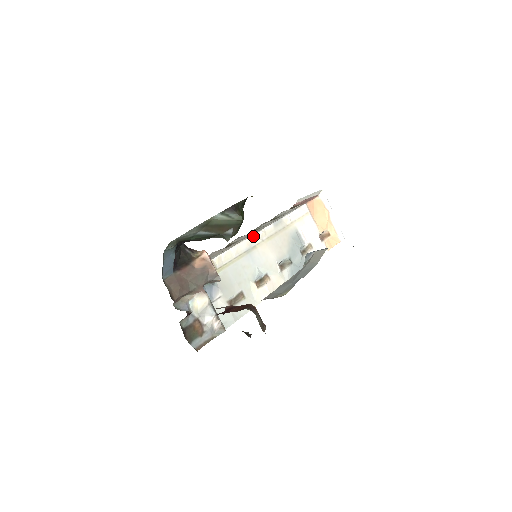
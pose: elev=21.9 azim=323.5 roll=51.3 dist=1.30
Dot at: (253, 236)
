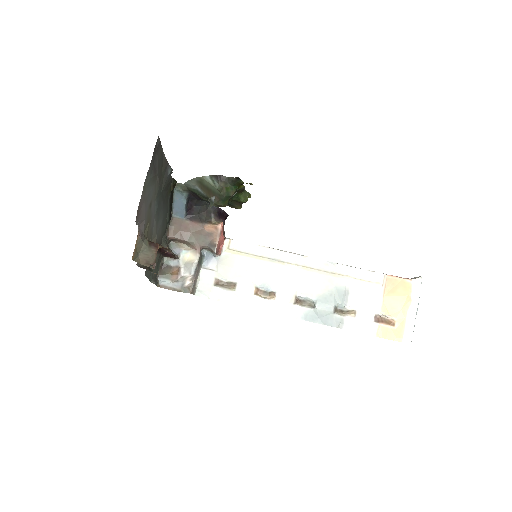
Dot at: (289, 253)
